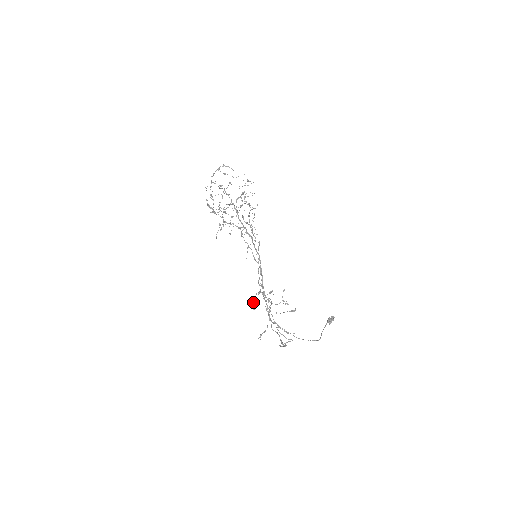
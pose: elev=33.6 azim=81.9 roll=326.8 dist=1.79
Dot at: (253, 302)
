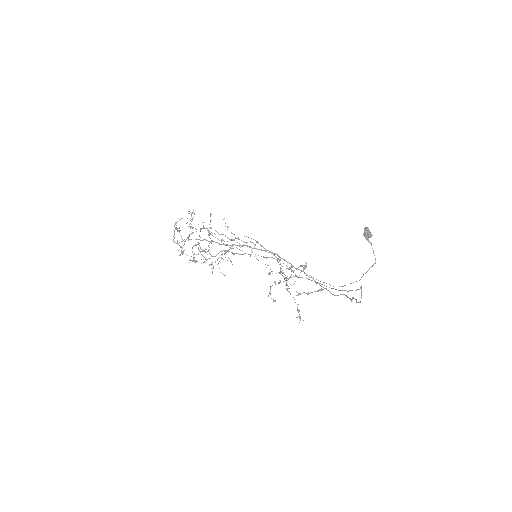
Dot at: occluded
